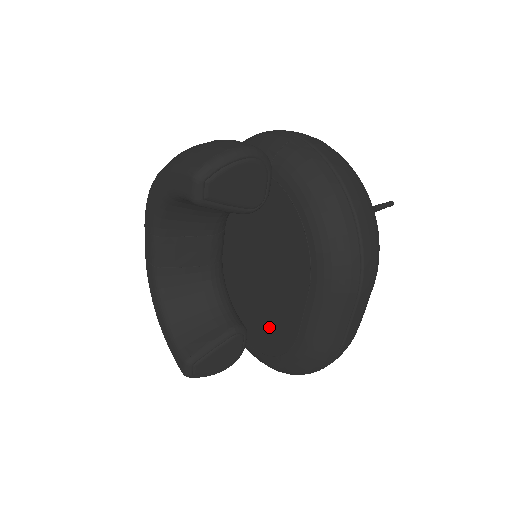
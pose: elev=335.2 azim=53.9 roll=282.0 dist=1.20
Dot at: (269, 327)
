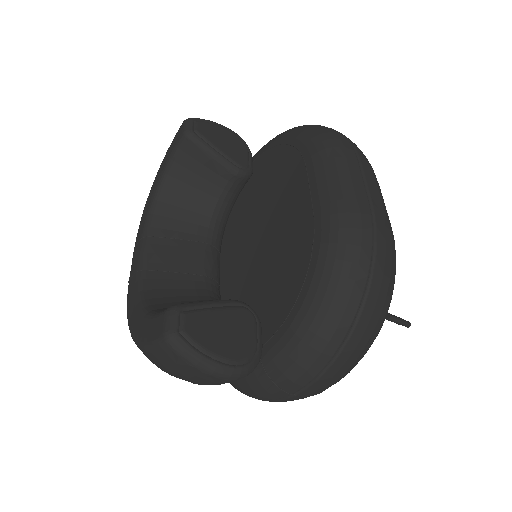
Dot at: (283, 269)
